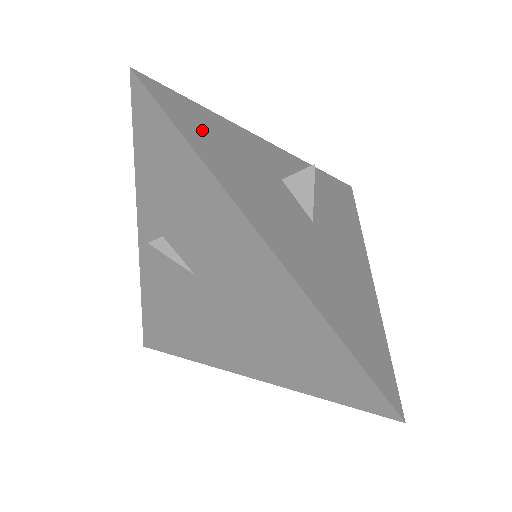
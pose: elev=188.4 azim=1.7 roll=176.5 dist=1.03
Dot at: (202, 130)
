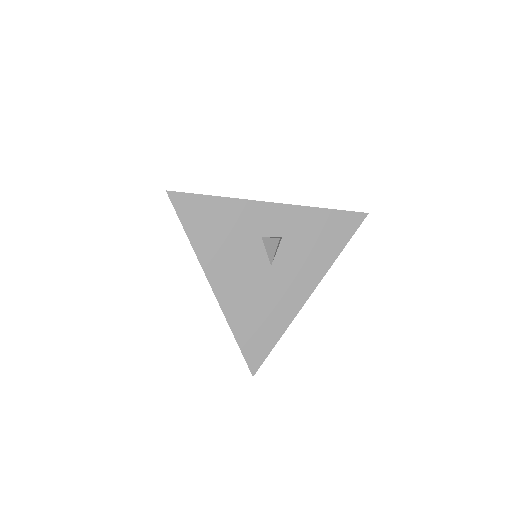
Dot at: (203, 220)
